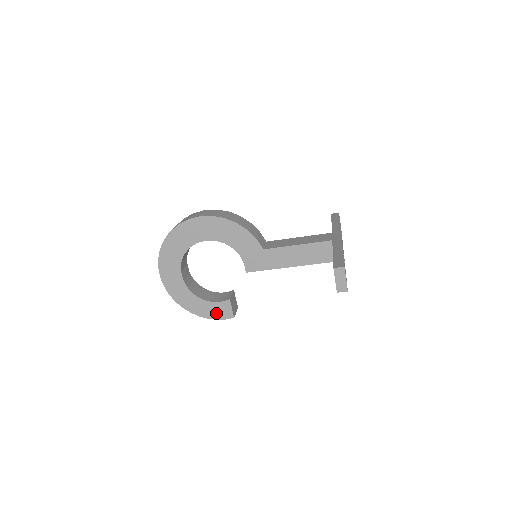
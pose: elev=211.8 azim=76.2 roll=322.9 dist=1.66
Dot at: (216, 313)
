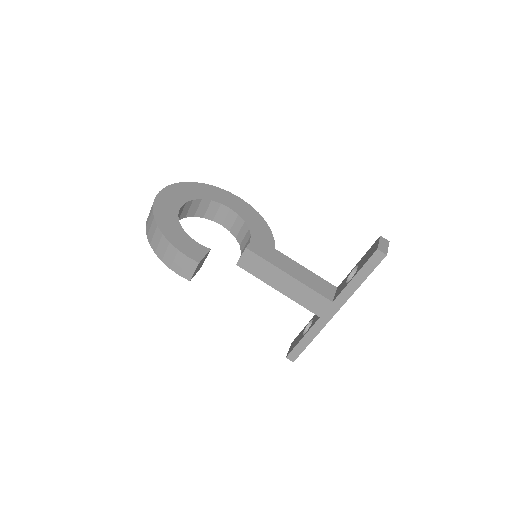
Dot at: (184, 246)
